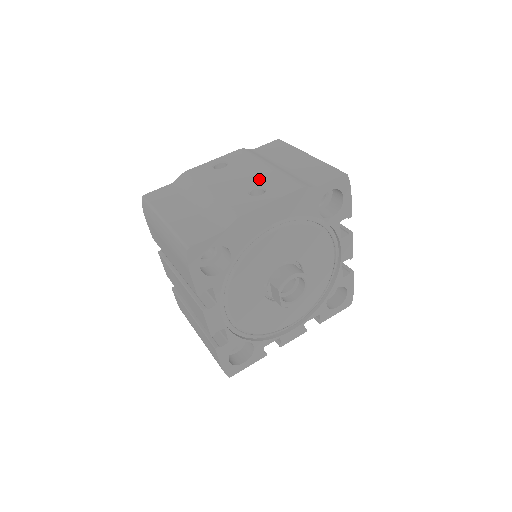
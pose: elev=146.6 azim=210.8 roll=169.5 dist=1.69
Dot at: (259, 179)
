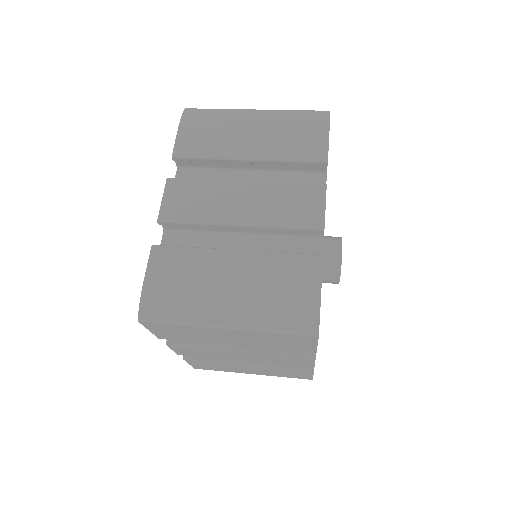
Dot at: occluded
